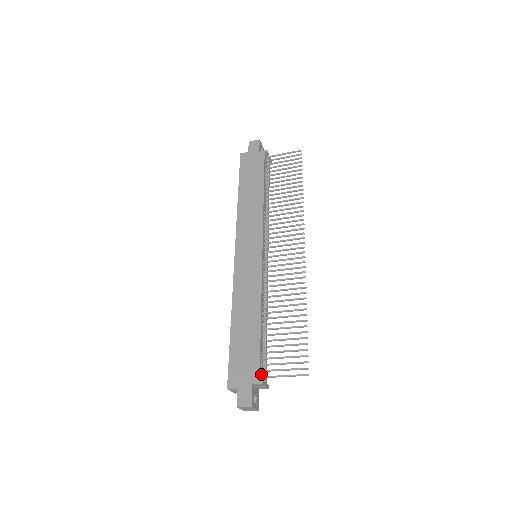
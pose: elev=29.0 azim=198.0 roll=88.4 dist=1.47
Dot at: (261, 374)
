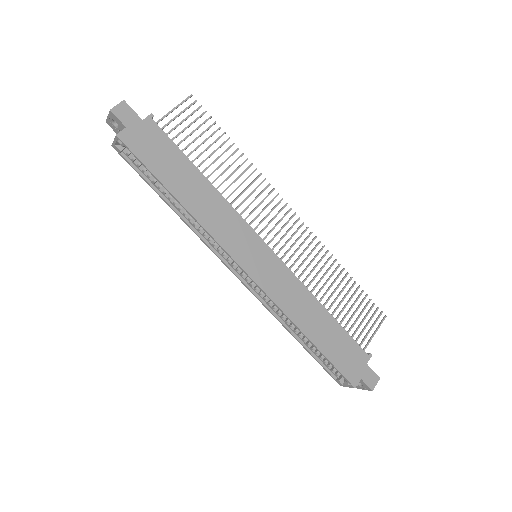
Dot at: (360, 350)
